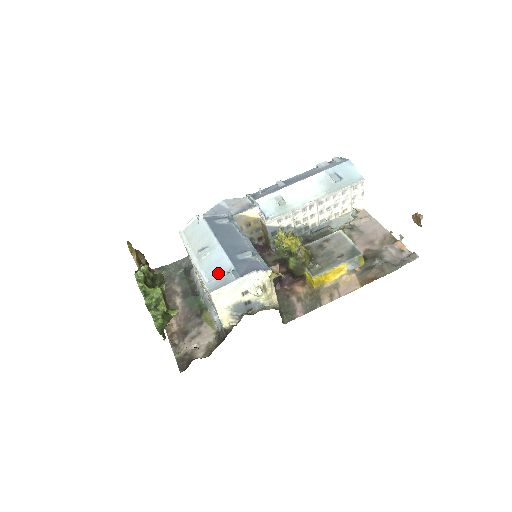
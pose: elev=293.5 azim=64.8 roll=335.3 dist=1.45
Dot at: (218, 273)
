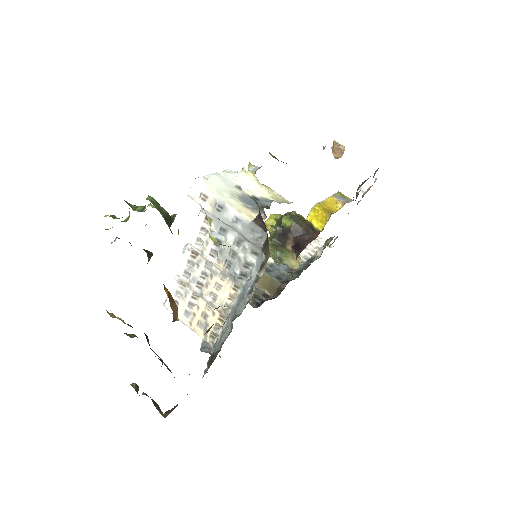
Dot at: occluded
